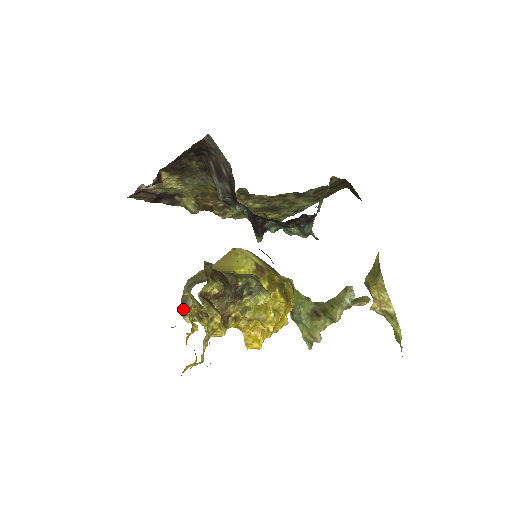
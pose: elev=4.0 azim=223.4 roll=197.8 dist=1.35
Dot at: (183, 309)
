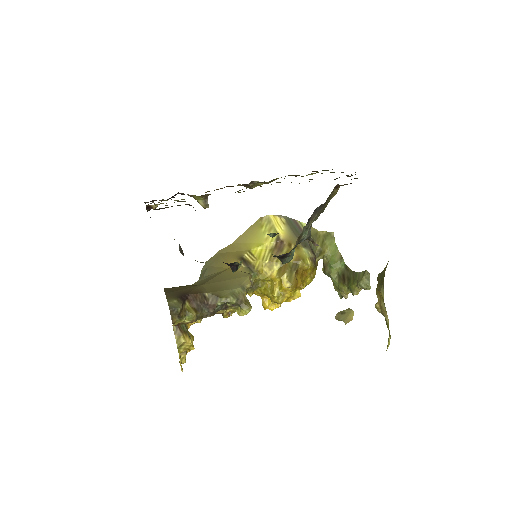
Dot at: occluded
